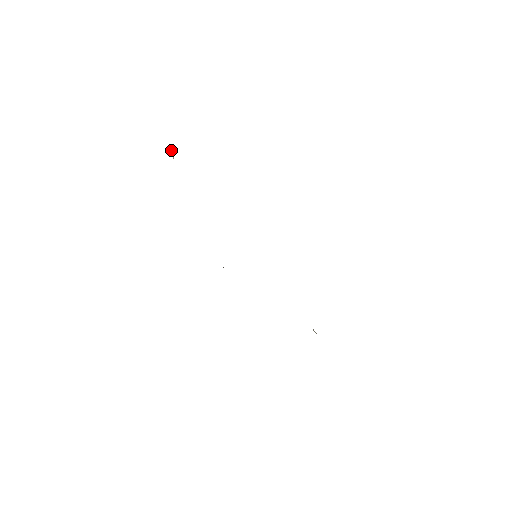
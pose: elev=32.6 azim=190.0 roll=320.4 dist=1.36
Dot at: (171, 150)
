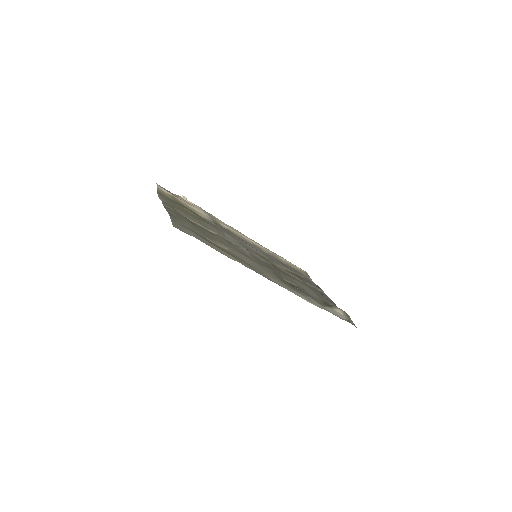
Dot at: (182, 195)
